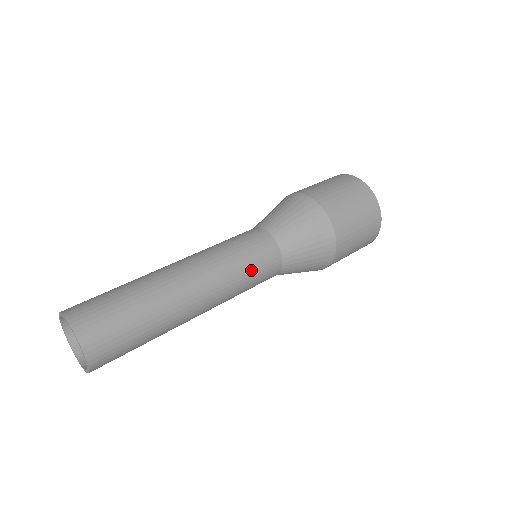
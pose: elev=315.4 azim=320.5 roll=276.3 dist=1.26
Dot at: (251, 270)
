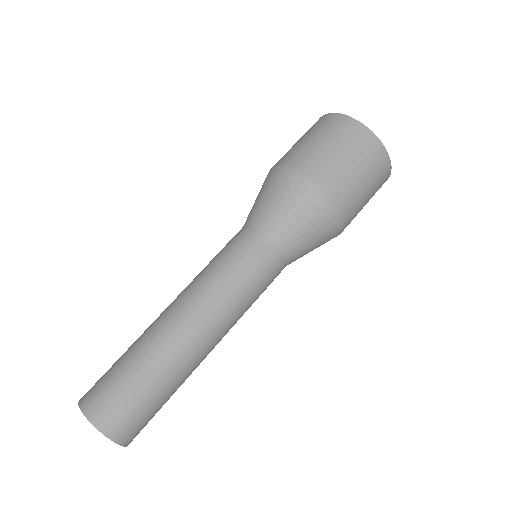
Dot at: (241, 274)
